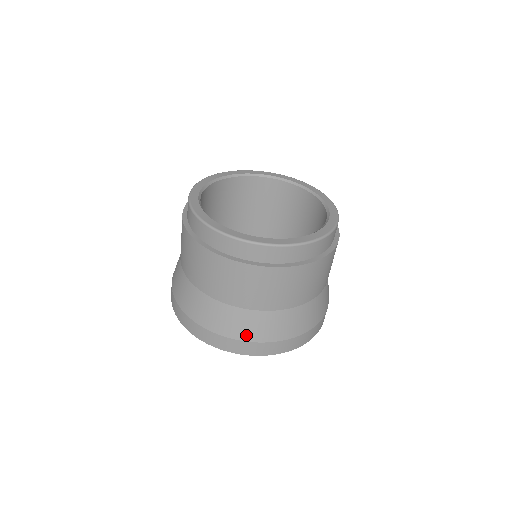
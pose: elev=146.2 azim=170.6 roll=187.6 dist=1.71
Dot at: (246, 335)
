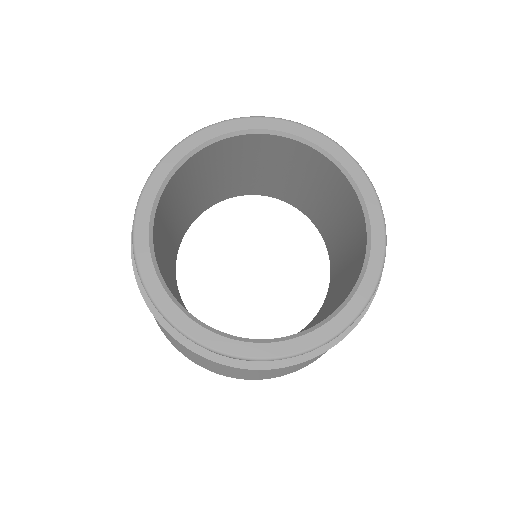
Dot at: (275, 376)
